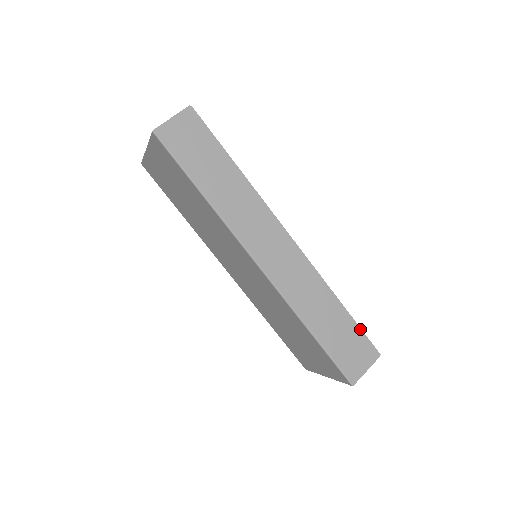
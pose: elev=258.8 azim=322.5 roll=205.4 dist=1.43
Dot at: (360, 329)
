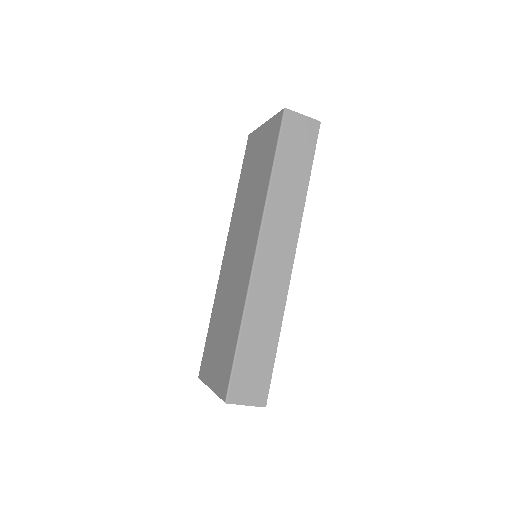
Dot at: (272, 371)
